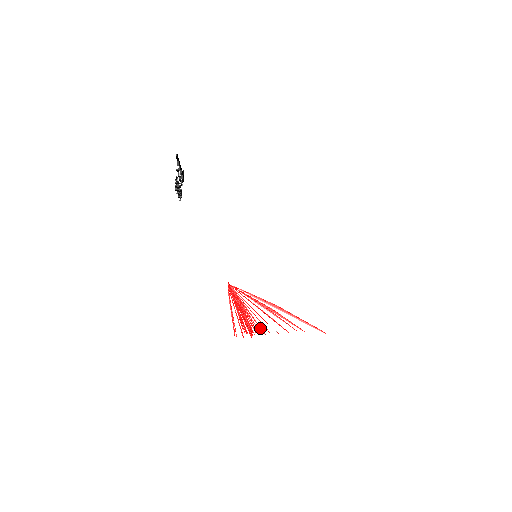
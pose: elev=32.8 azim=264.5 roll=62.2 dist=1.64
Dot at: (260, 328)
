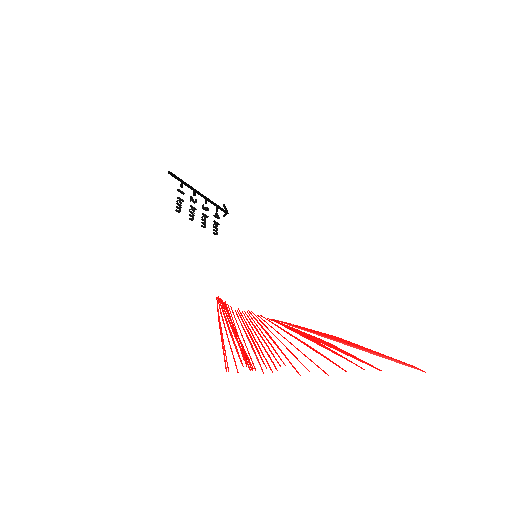
Dot at: (292, 366)
